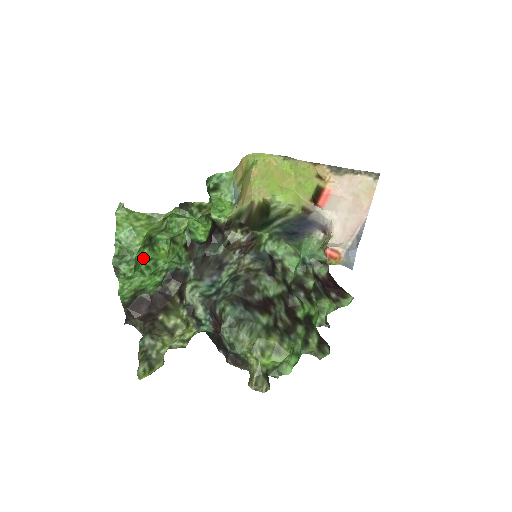
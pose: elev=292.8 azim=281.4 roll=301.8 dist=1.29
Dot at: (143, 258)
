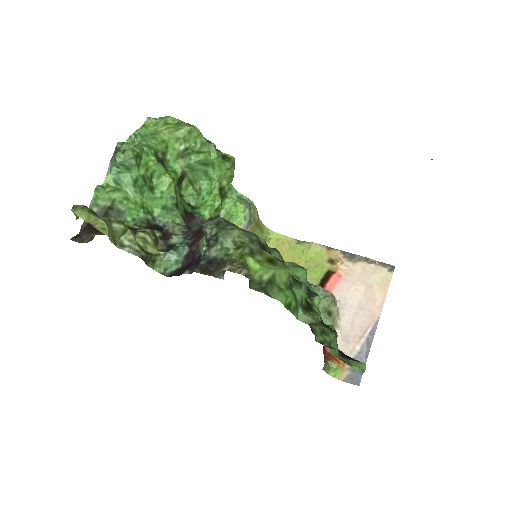
Dot at: (147, 164)
